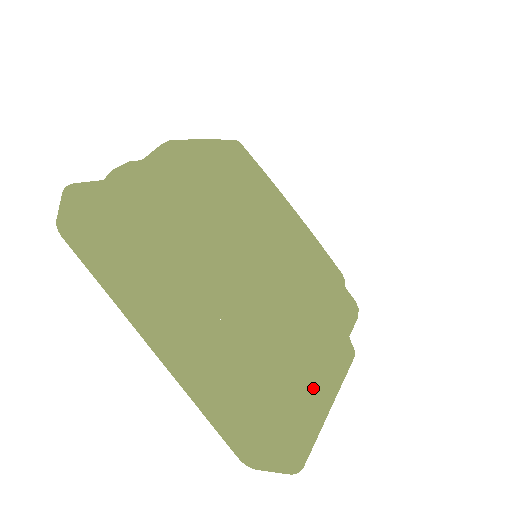
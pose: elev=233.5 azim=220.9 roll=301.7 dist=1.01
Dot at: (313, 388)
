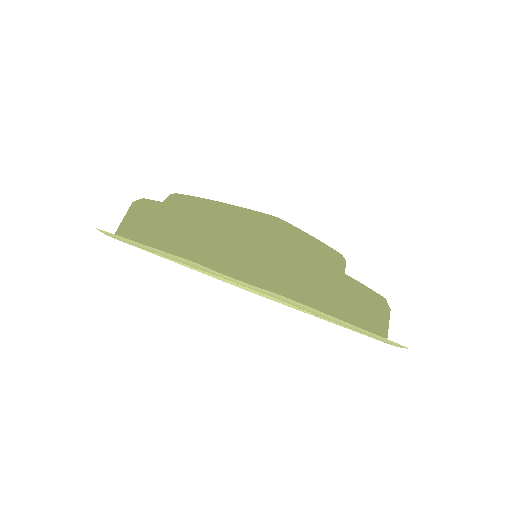
Dot at: (276, 239)
